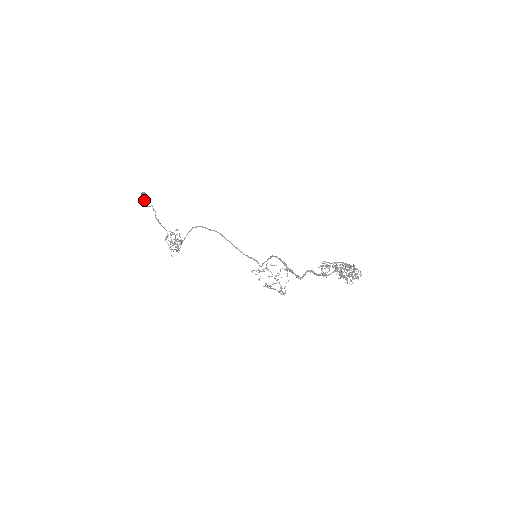
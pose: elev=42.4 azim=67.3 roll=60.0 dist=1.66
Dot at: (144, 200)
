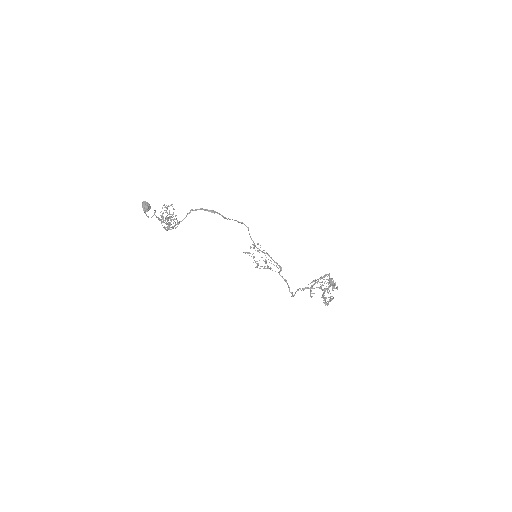
Dot at: occluded
